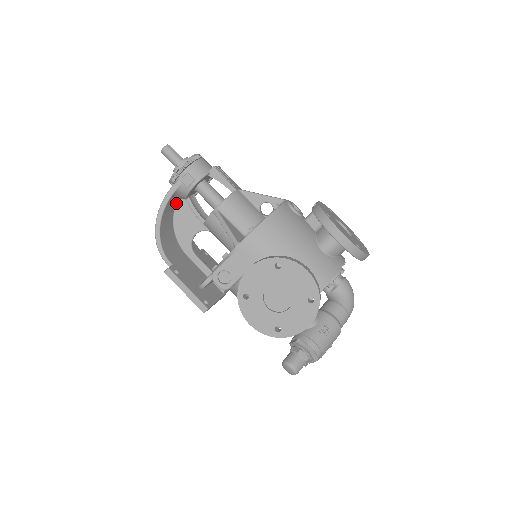
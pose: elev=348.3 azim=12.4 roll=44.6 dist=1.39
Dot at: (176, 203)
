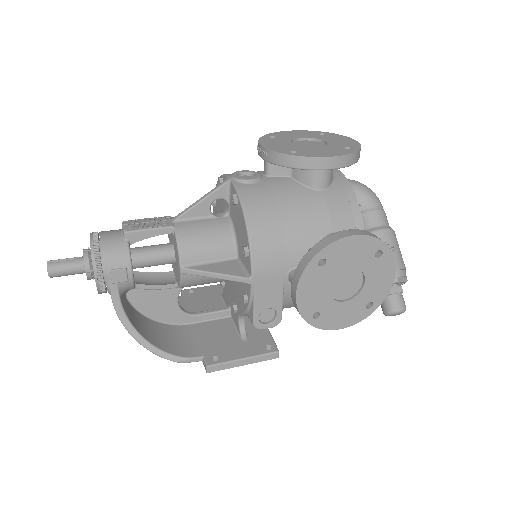
Dot at: (127, 300)
